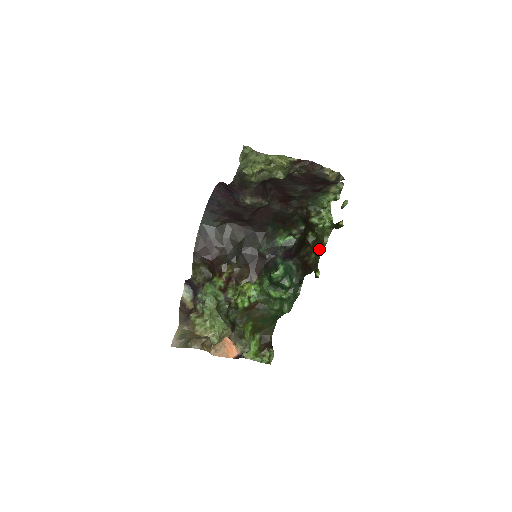
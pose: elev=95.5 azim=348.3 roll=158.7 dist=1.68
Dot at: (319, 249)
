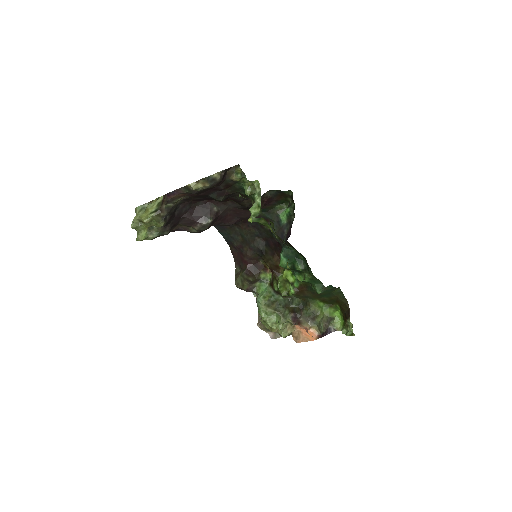
Dot at: (278, 237)
